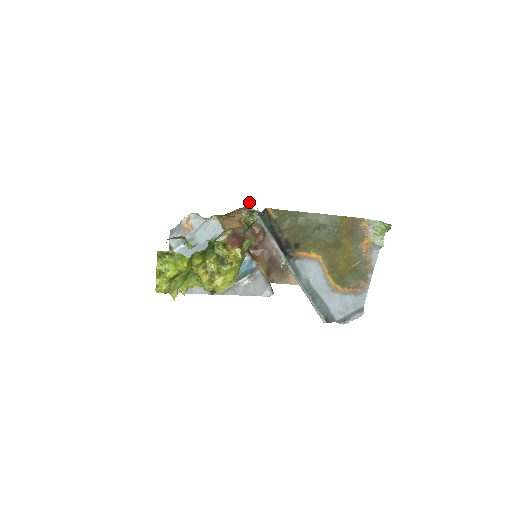
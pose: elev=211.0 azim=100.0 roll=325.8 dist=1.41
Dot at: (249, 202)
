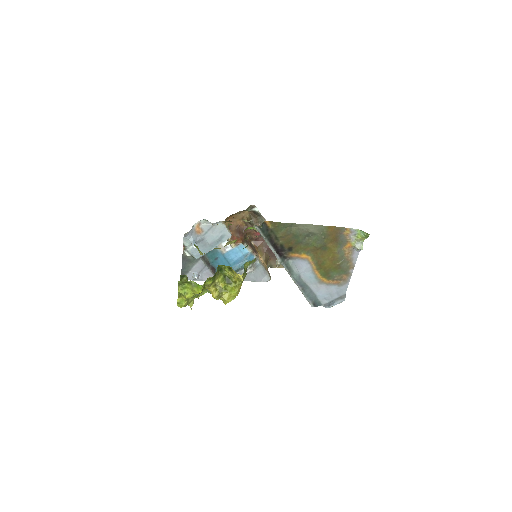
Dot at: (251, 205)
